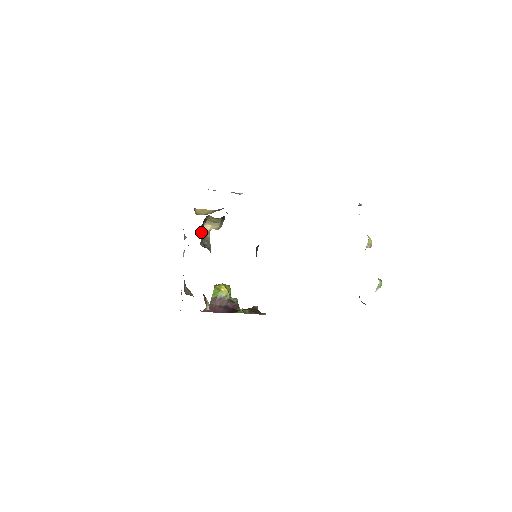
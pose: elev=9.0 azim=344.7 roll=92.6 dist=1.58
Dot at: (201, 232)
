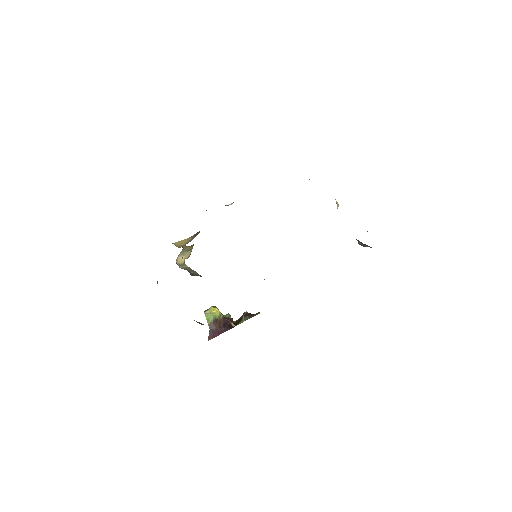
Dot at: occluded
